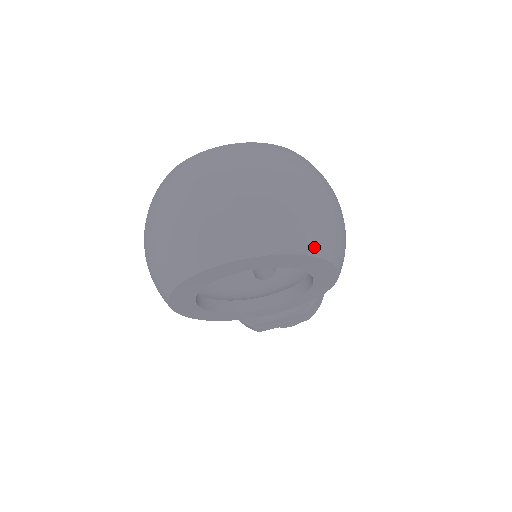
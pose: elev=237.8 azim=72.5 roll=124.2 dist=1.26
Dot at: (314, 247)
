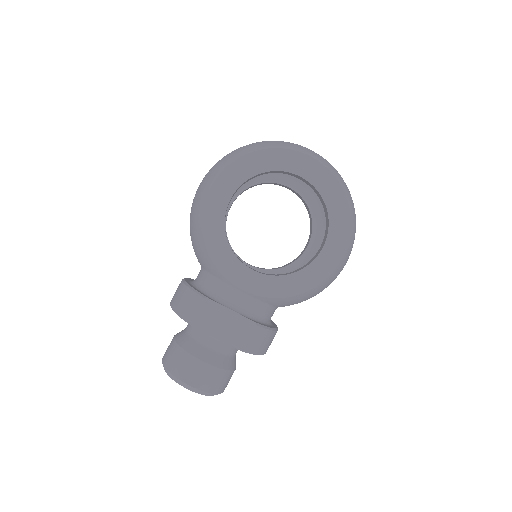
Dot at: (352, 209)
